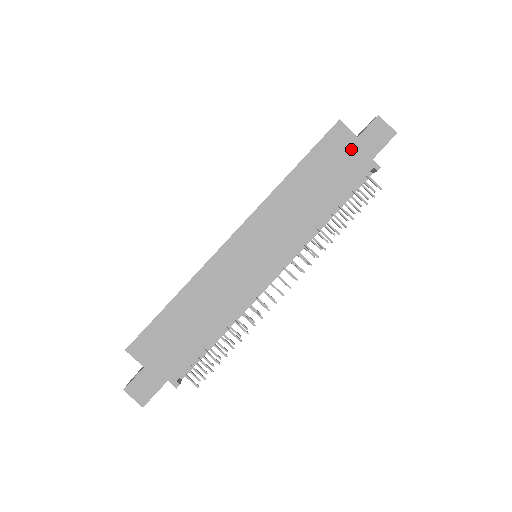
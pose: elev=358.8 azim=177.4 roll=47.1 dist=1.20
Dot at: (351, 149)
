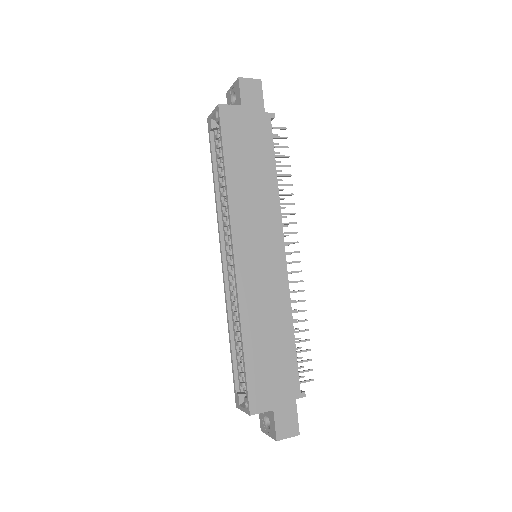
Dot at: (246, 118)
